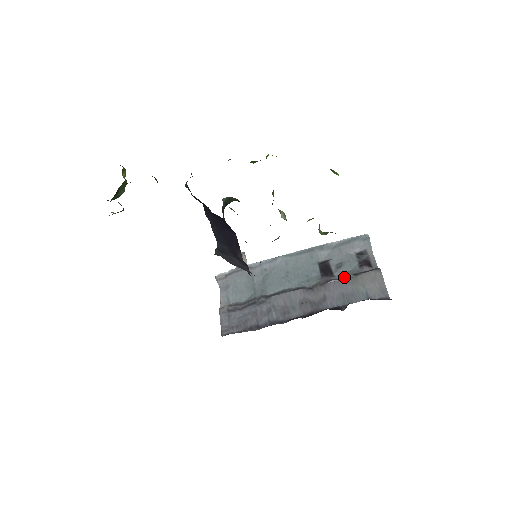
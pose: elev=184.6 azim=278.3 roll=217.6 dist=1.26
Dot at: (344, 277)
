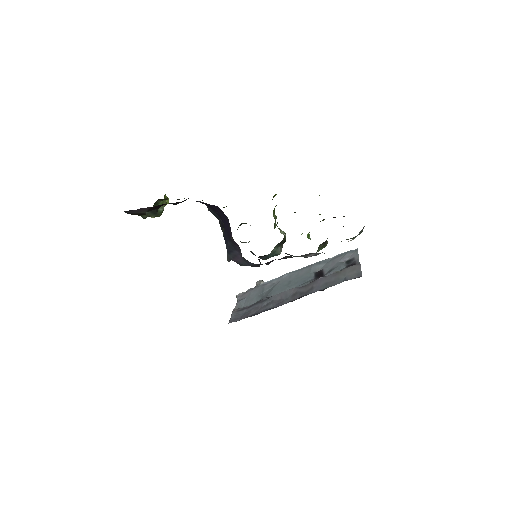
Dot at: (331, 274)
